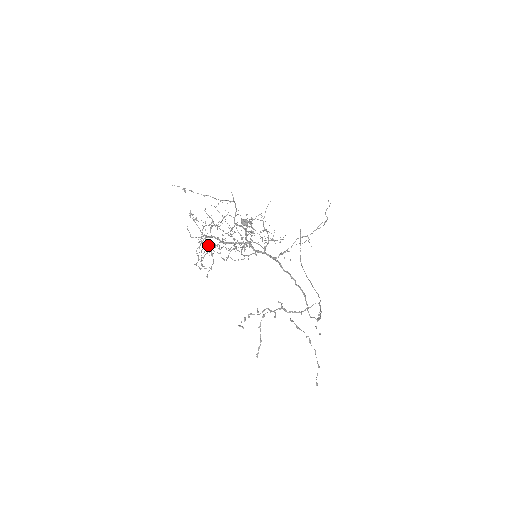
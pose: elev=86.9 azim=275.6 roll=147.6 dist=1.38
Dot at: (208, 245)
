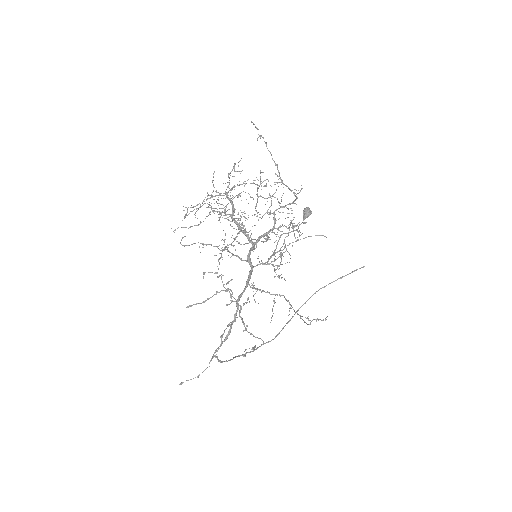
Dot at: occluded
